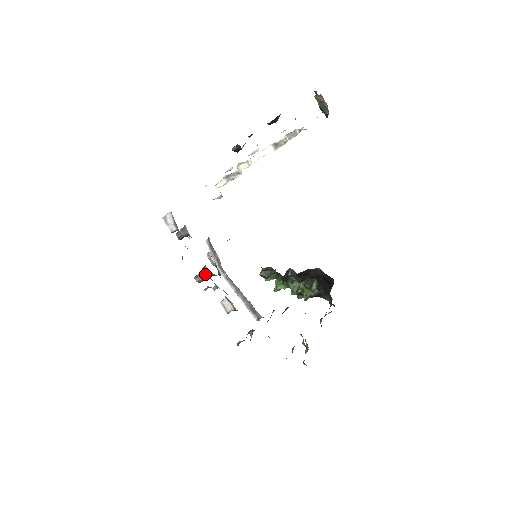
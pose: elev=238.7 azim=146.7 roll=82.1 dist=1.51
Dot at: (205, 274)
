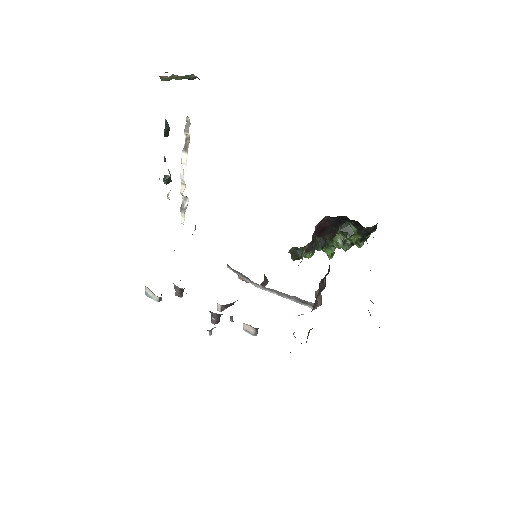
Dot at: (213, 314)
